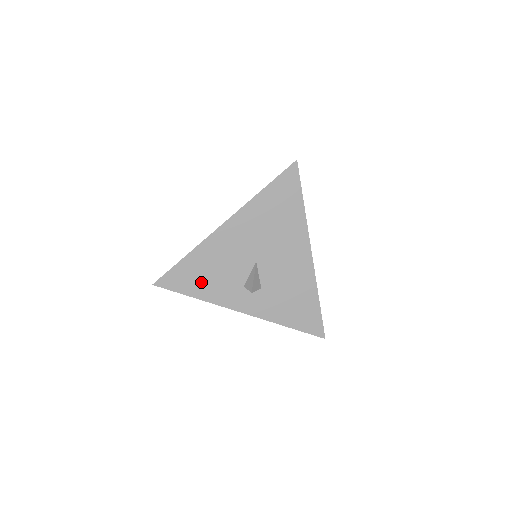
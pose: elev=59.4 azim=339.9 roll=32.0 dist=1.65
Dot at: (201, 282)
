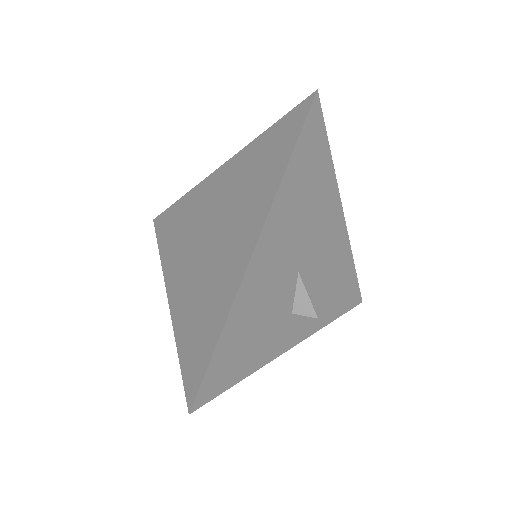
Dot at: (247, 352)
